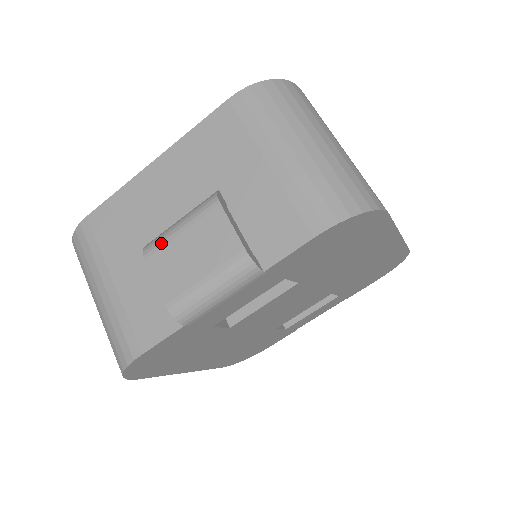
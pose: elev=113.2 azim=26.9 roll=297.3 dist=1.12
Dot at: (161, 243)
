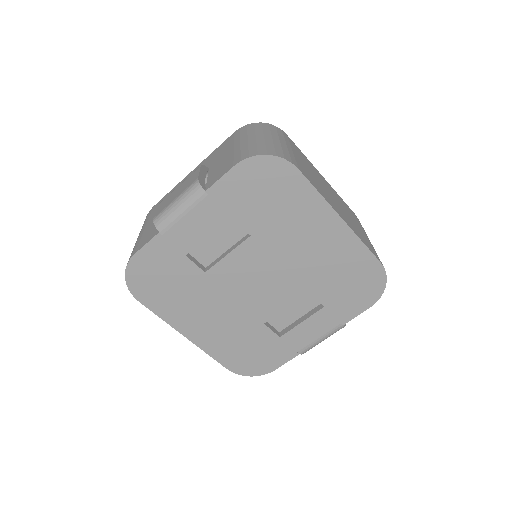
Dot at: (169, 194)
